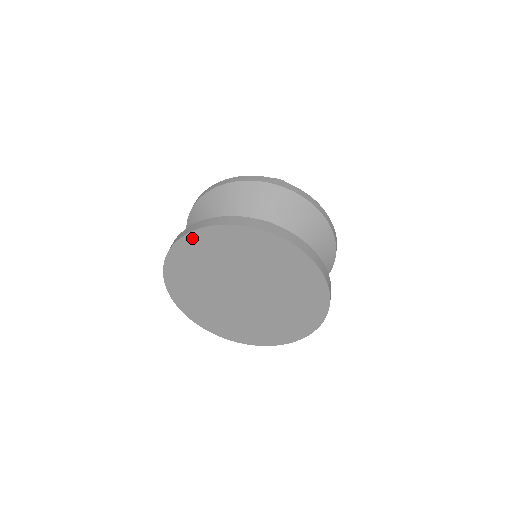
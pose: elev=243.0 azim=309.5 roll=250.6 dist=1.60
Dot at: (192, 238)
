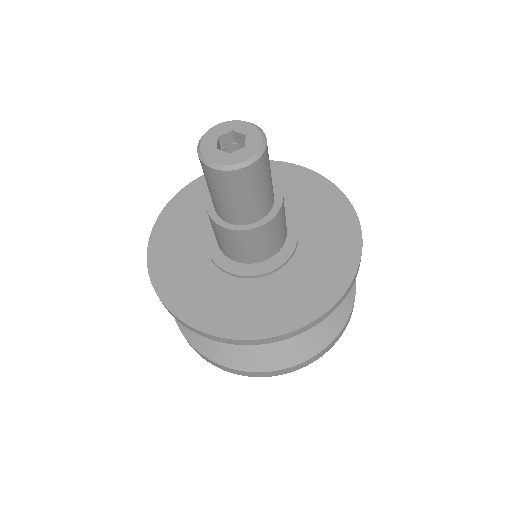
Dot at: occluded
